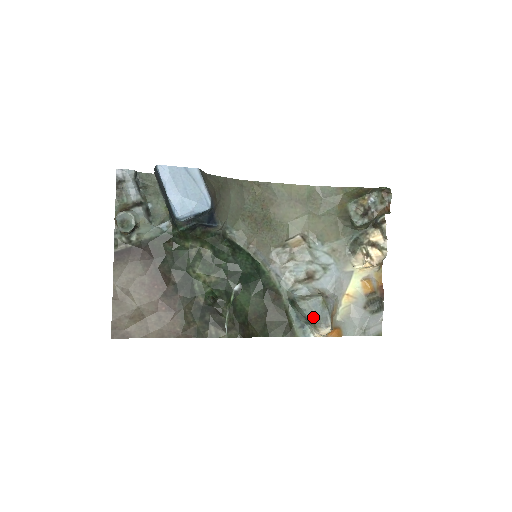
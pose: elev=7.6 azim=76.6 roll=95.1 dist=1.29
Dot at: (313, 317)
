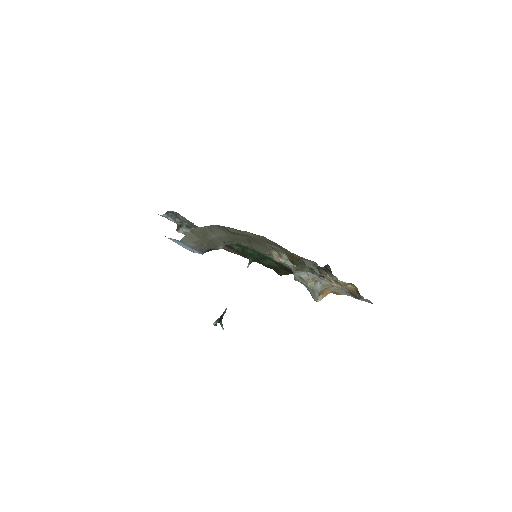
Dot at: (308, 290)
